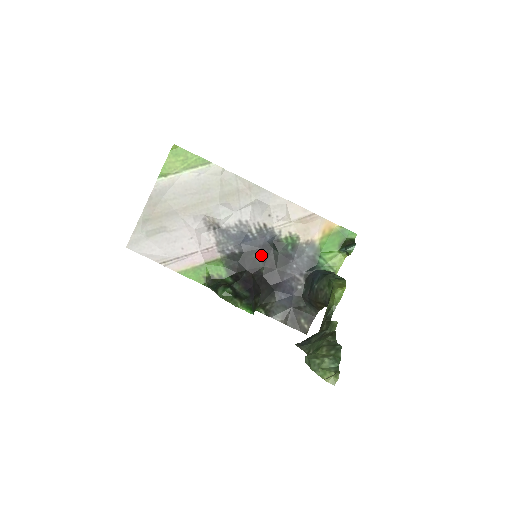
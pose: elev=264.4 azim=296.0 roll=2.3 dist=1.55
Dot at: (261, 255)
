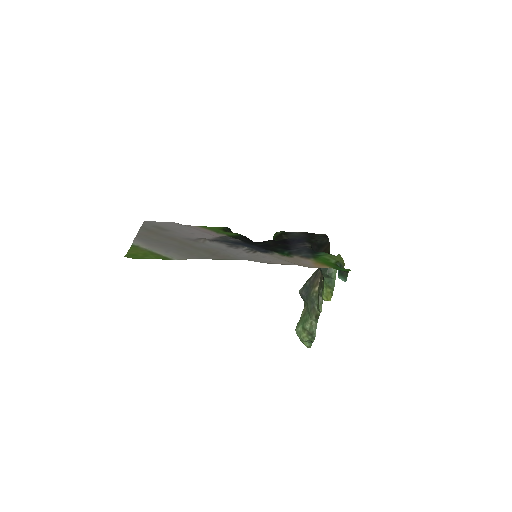
Dot at: (262, 245)
